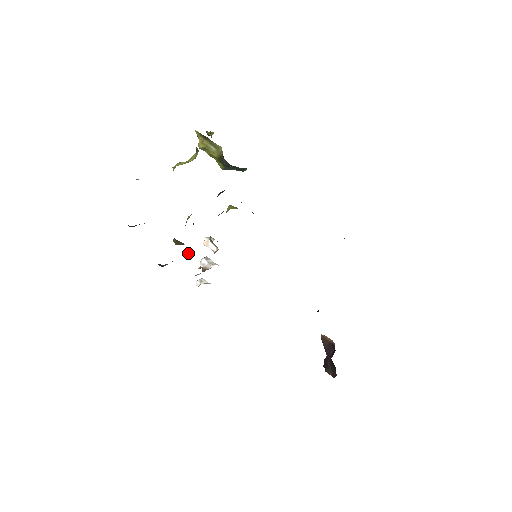
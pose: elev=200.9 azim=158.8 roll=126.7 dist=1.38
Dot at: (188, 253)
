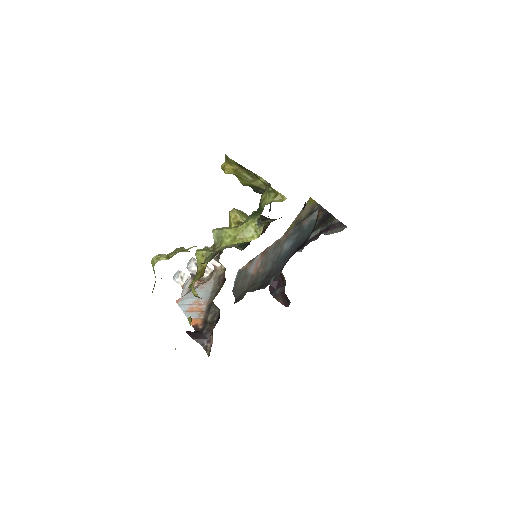
Dot at: (212, 304)
